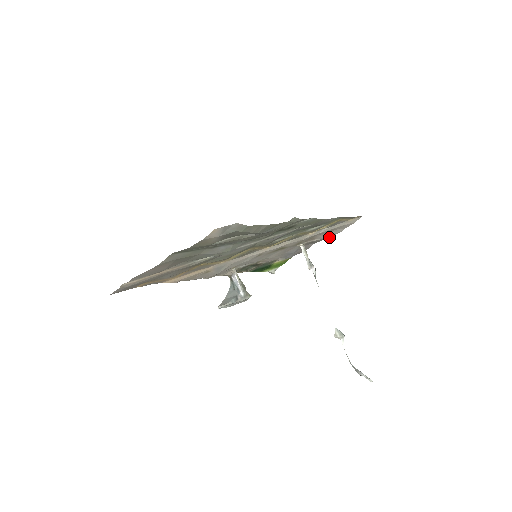
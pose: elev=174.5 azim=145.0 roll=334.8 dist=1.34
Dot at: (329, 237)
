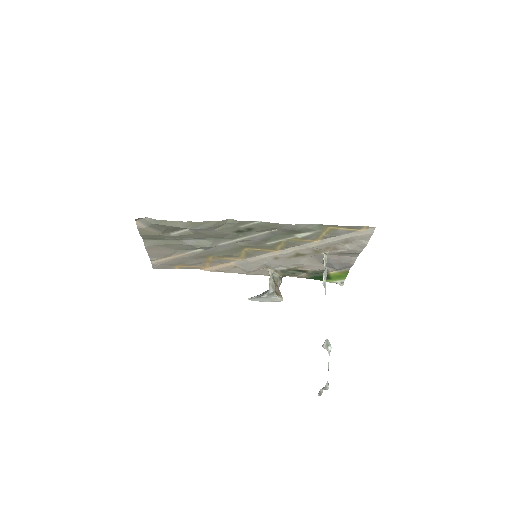
Dot at: occluded
